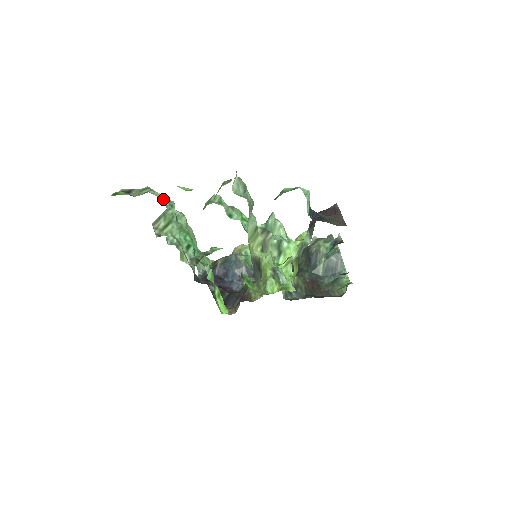
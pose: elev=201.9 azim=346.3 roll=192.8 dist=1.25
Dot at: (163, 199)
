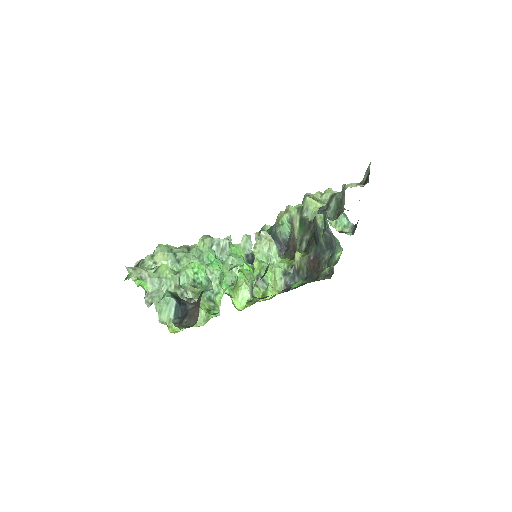
Dot at: (160, 259)
